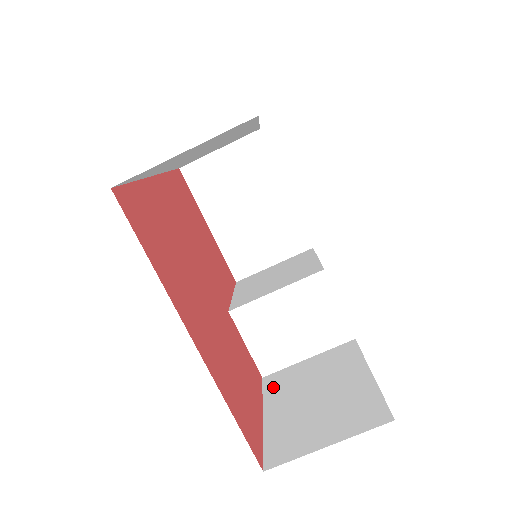
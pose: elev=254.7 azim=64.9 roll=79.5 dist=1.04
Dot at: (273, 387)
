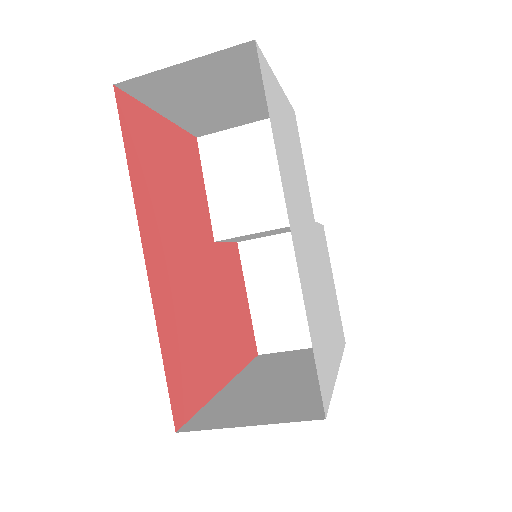
Dot at: (251, 263)
